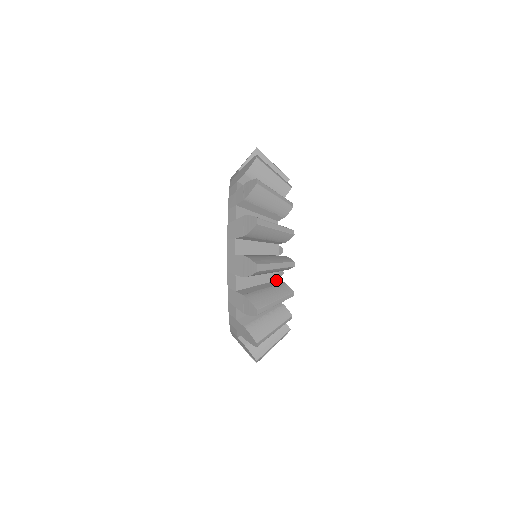
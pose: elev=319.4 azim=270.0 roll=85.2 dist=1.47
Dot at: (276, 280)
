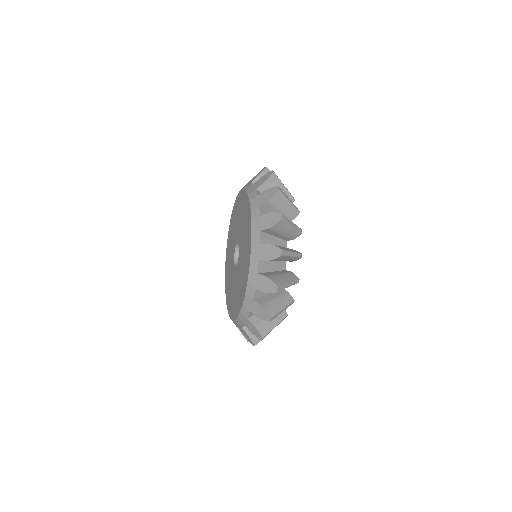
Dot at: occluded
